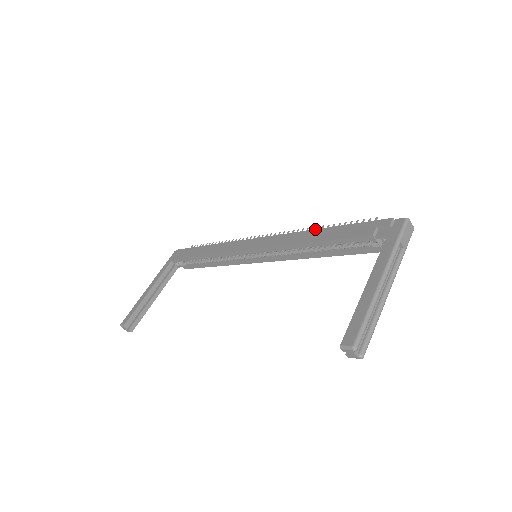
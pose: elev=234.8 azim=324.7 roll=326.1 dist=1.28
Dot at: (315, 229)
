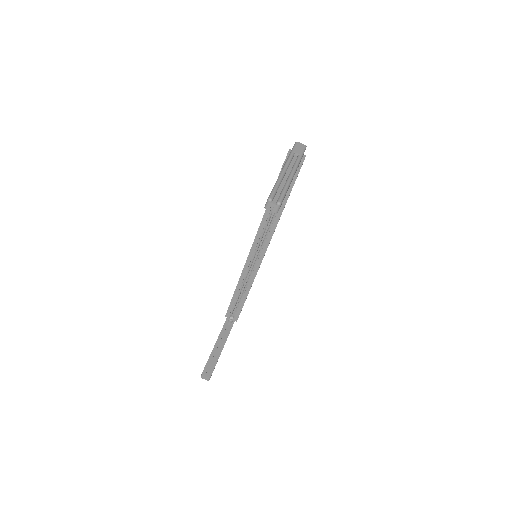
Dot at: occluded
